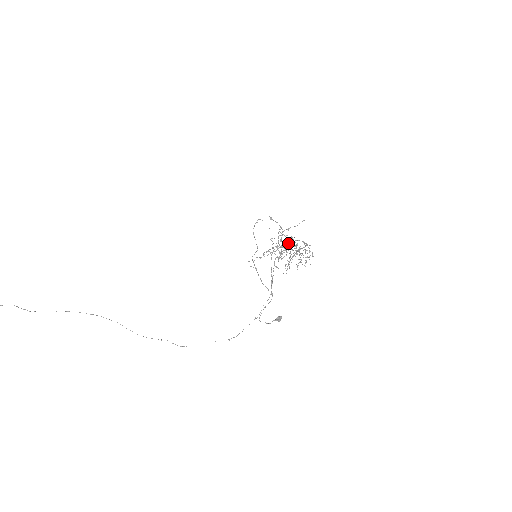
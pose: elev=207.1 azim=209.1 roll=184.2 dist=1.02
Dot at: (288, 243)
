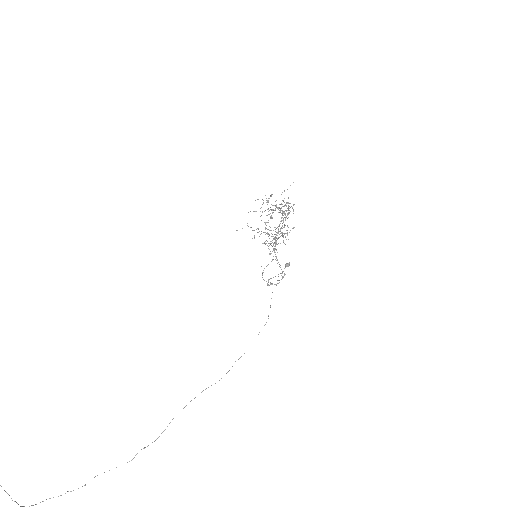
Dot at: occluded
